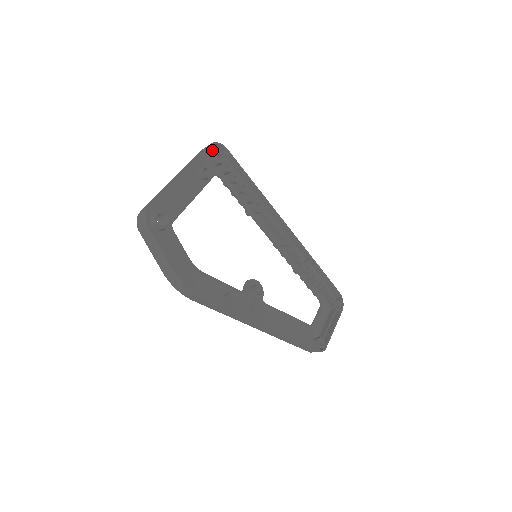
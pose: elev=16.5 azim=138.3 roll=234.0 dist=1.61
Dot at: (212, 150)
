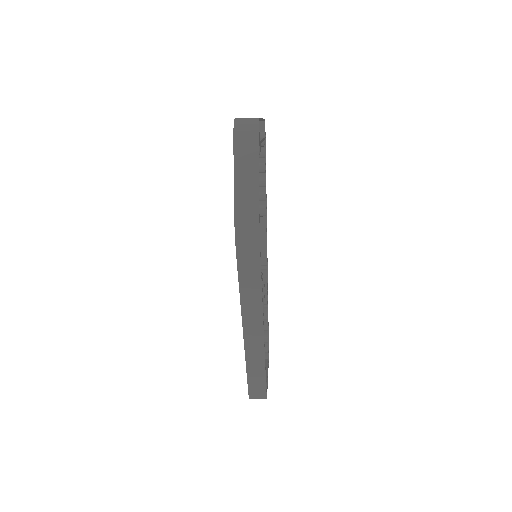
Dot at: occluded
